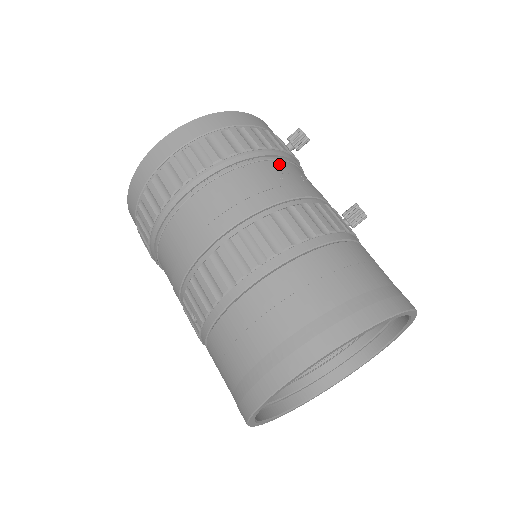
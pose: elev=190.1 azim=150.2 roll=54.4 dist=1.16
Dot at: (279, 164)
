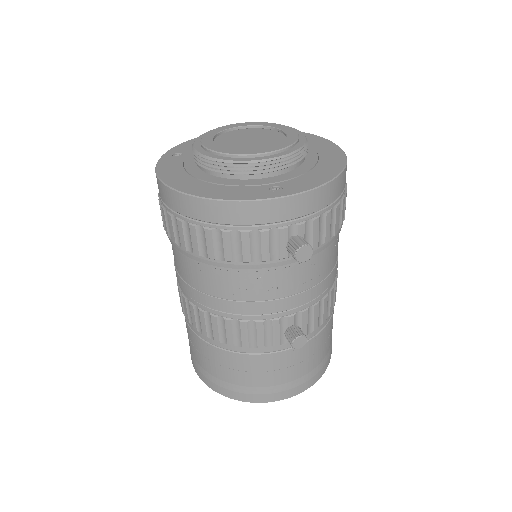
Dot at: (243, 276)
